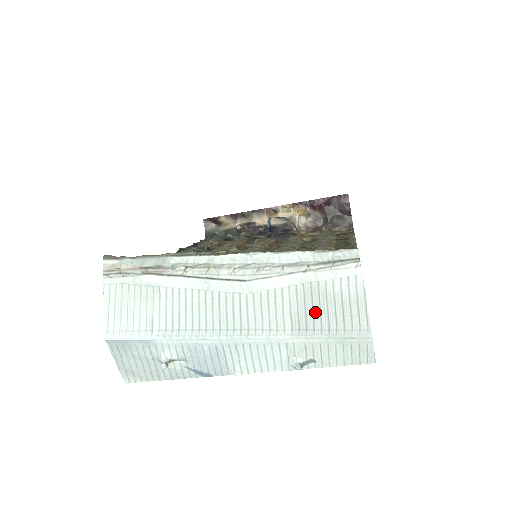
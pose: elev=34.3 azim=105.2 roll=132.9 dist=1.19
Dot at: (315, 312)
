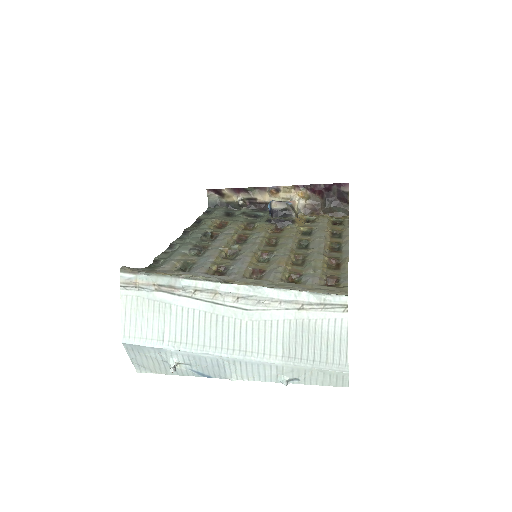
Dot at: (304, 344)
